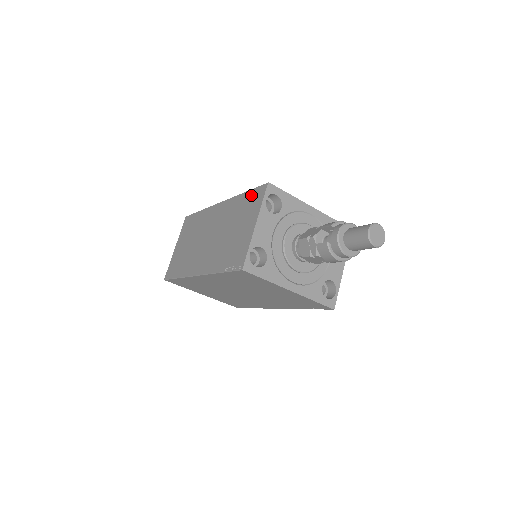
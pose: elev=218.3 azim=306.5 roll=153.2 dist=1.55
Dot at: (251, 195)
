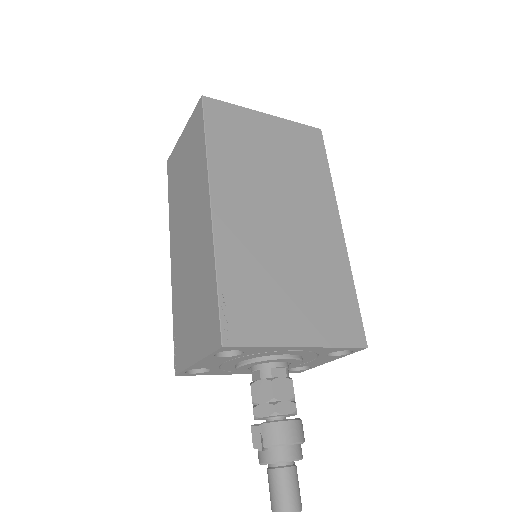
Dot at: (213, 309)
